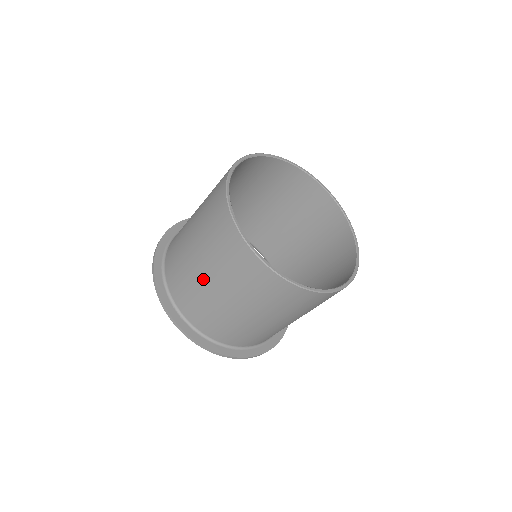
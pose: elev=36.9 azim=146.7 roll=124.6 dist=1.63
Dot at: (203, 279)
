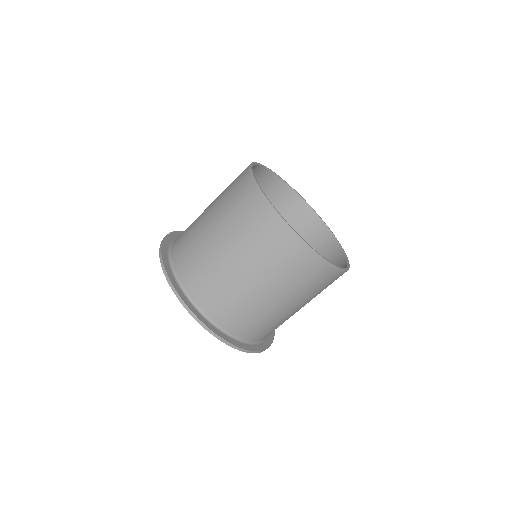
Dot at: (216, 245)
